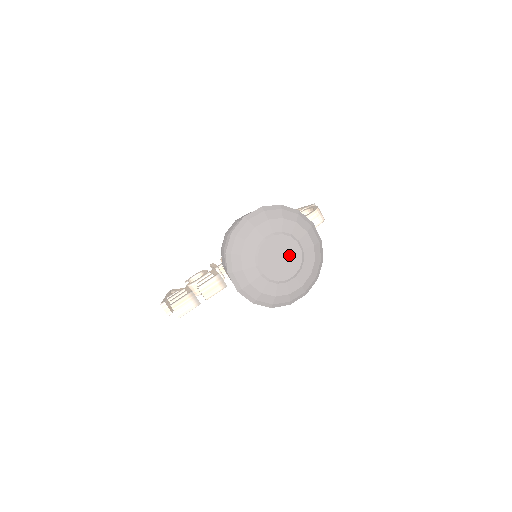
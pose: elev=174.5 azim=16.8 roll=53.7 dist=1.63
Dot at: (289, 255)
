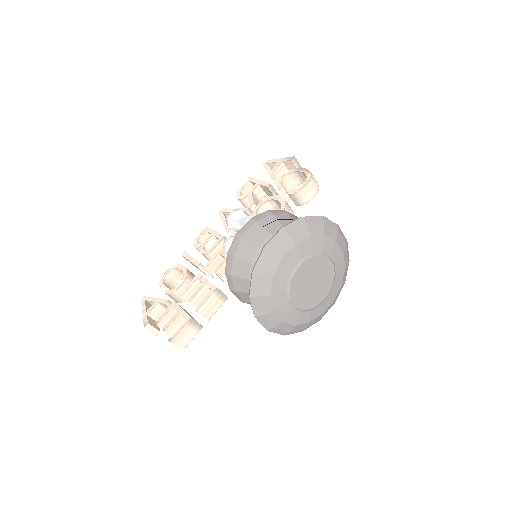
Dot at: (321, 276)
